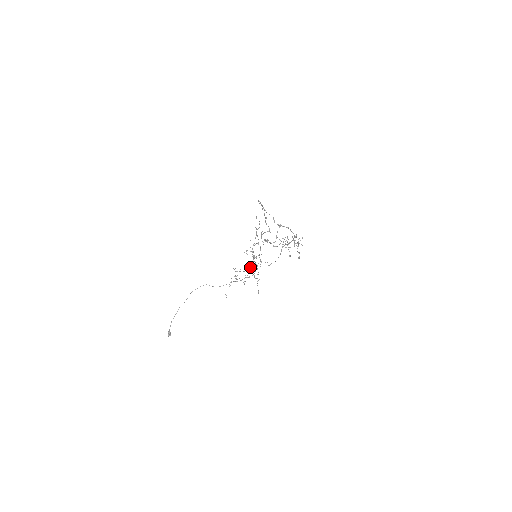
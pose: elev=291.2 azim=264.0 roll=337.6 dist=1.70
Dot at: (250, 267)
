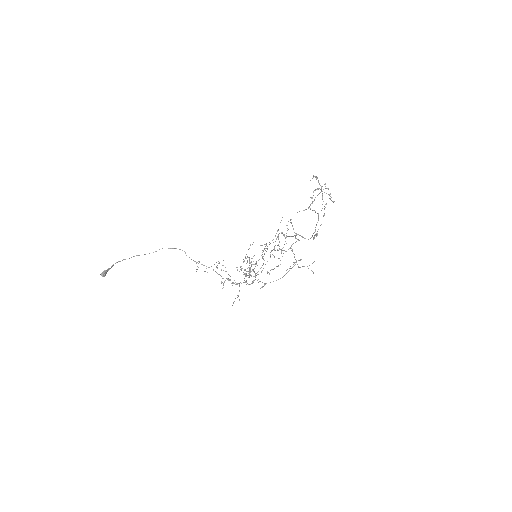
Dot at: occluded
